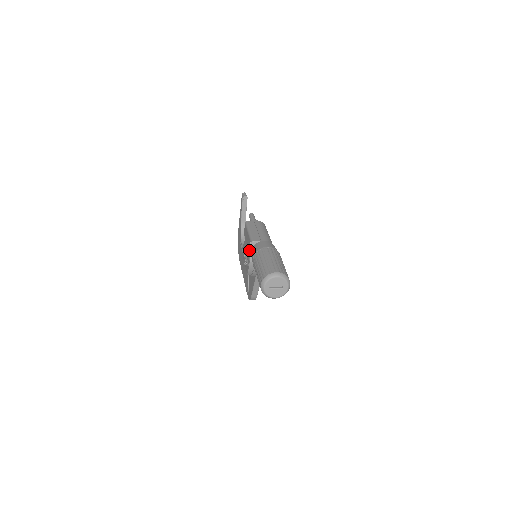
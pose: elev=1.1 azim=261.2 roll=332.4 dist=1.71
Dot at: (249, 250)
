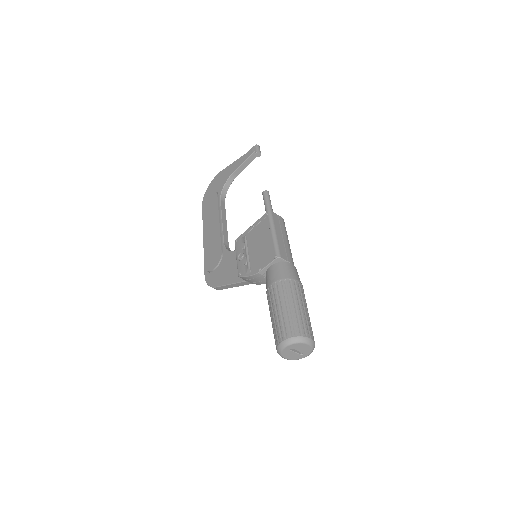
Dot at: (264, 258)
